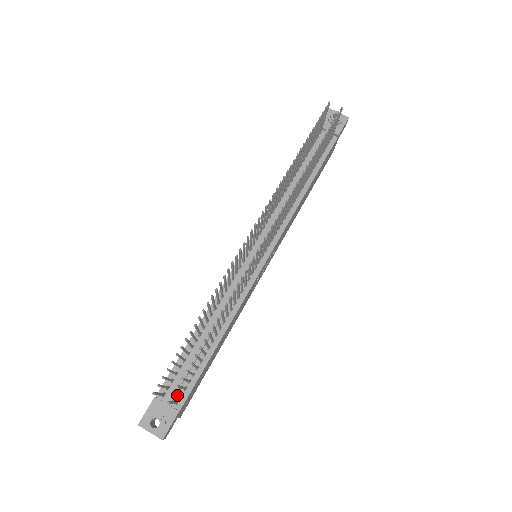
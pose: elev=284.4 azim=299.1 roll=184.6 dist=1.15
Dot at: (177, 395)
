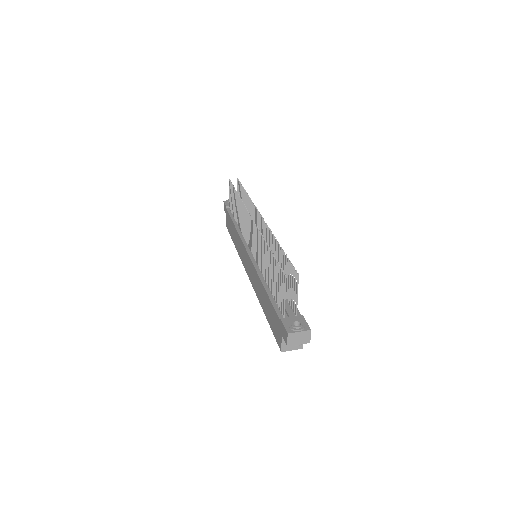
Dot at: (295, 287)
